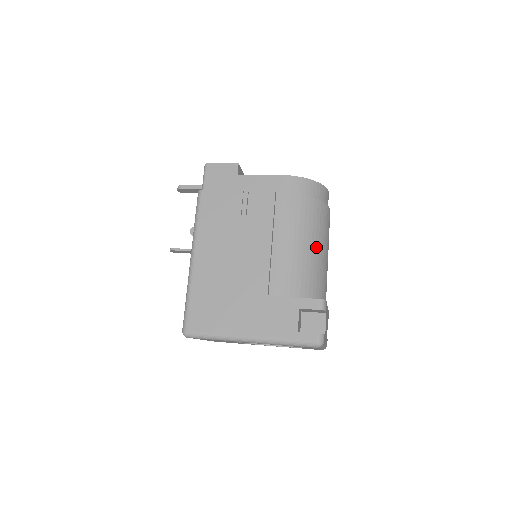
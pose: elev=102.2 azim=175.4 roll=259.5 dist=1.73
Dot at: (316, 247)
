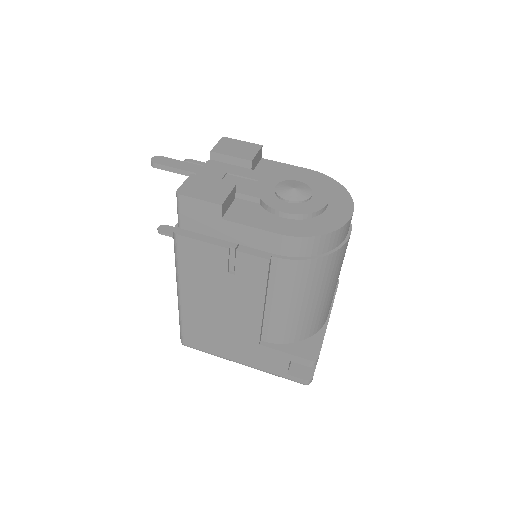
Dot at: (319, 297)
